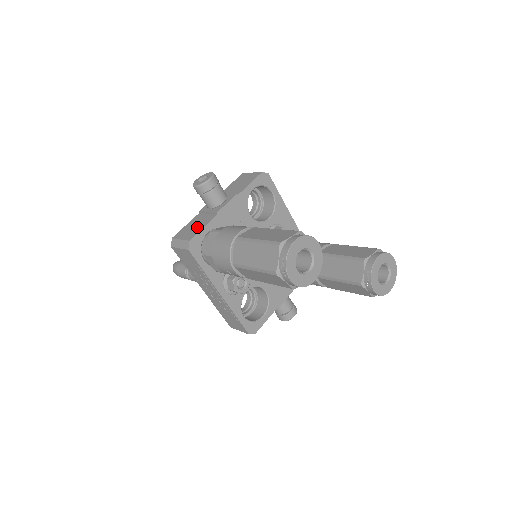
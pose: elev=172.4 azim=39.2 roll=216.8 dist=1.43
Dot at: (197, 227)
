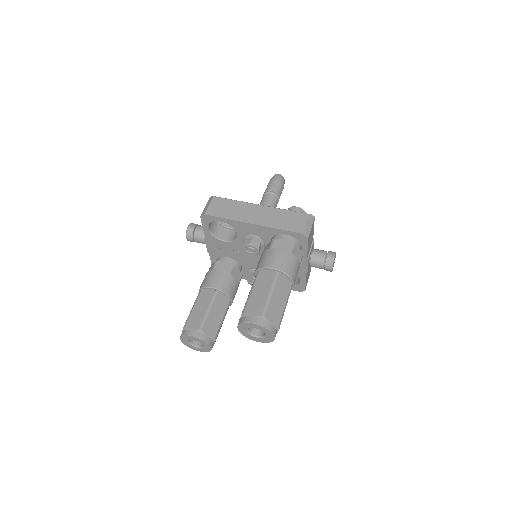
Dot at: occluded
